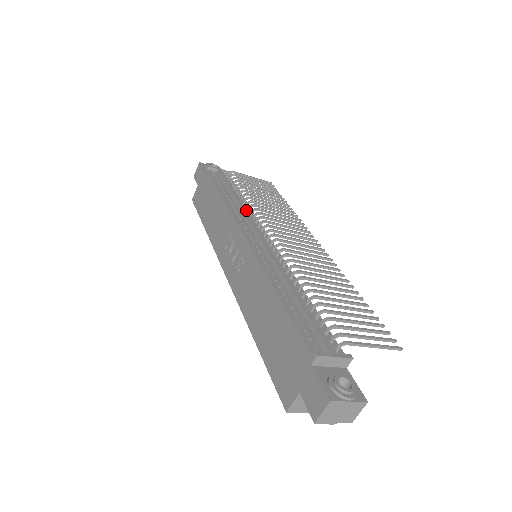
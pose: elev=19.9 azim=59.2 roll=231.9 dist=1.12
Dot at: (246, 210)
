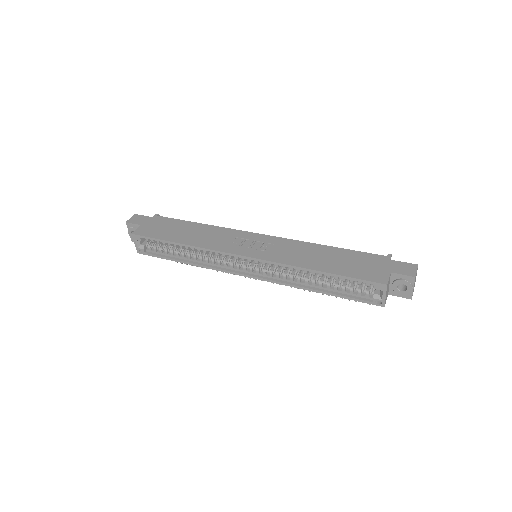
Dot at: occluded
